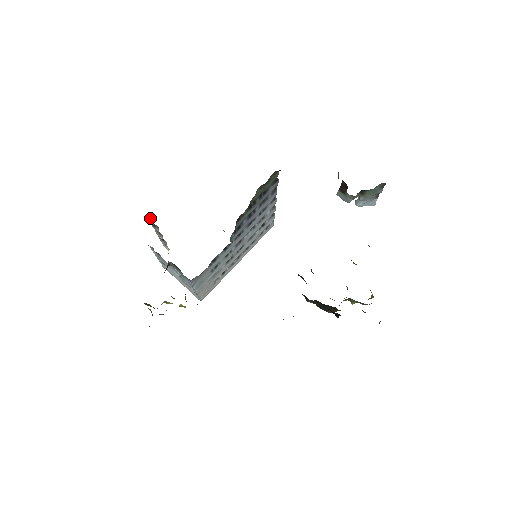
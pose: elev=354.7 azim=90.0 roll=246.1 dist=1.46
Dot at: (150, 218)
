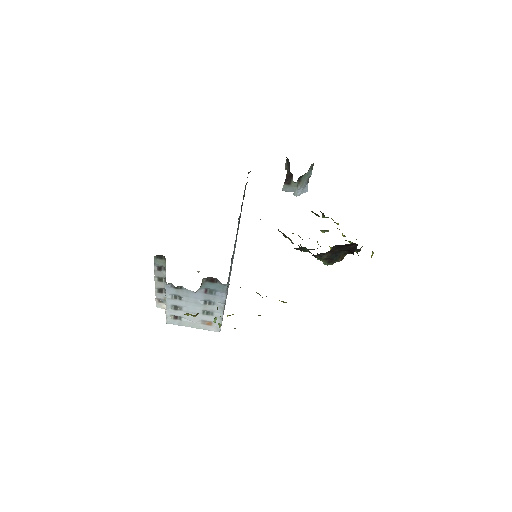
Dot at: (160, 257)
